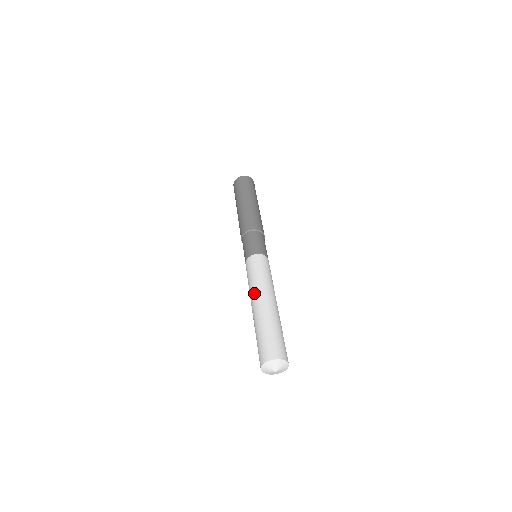
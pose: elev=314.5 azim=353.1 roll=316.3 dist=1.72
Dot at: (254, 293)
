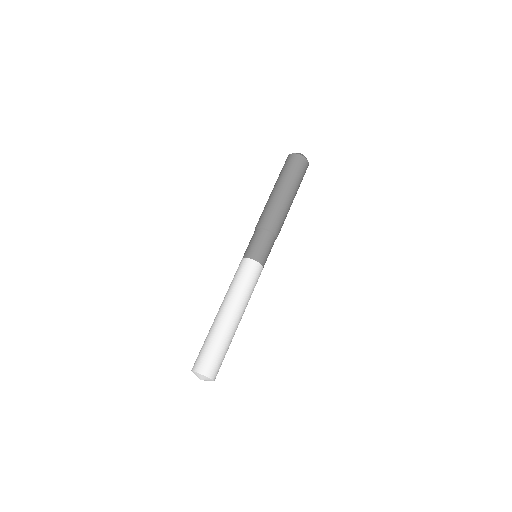
Dot at: (229, 300)
